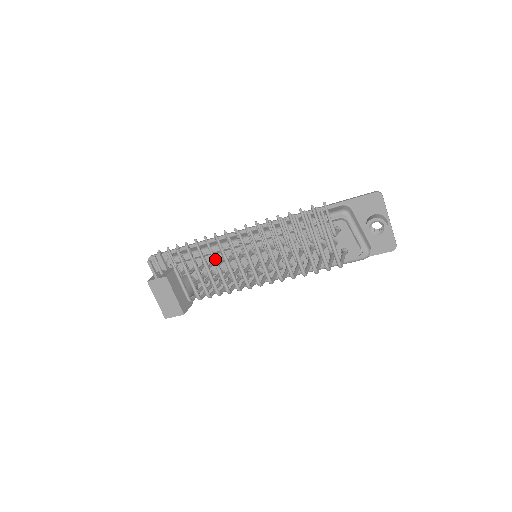
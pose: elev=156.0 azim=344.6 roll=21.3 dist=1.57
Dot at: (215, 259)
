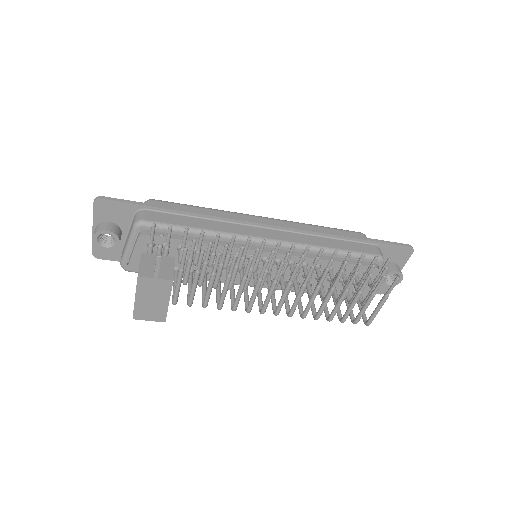
Dot at: (247, 277)
